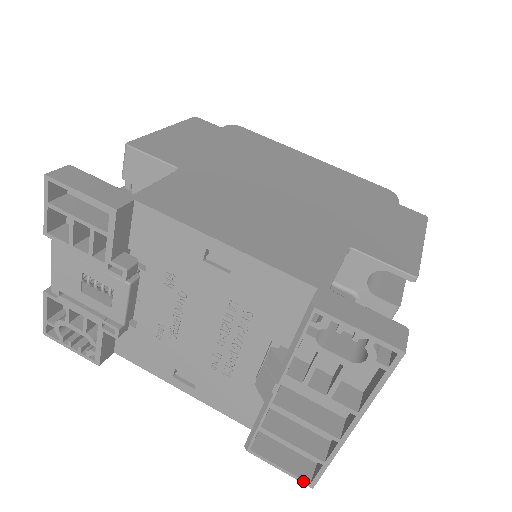
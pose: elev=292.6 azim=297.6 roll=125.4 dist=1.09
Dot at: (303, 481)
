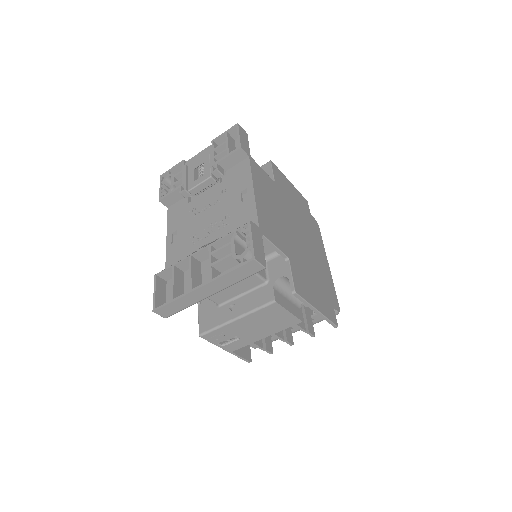
Dot at: (154, 305)
